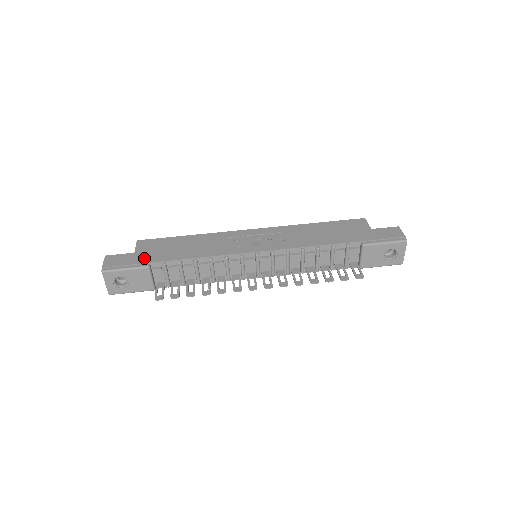
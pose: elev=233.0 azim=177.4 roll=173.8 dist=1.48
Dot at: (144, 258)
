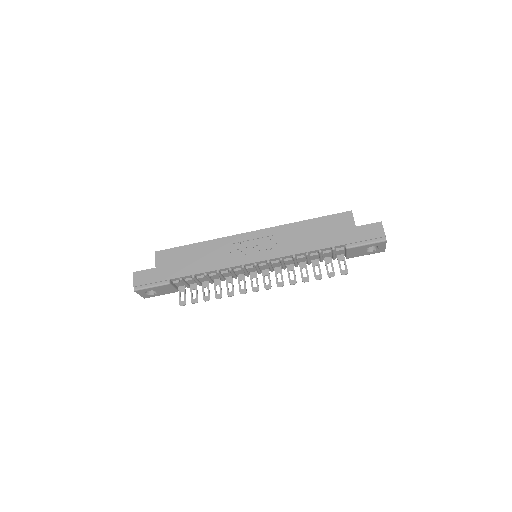
Dot at: (164, 274)
